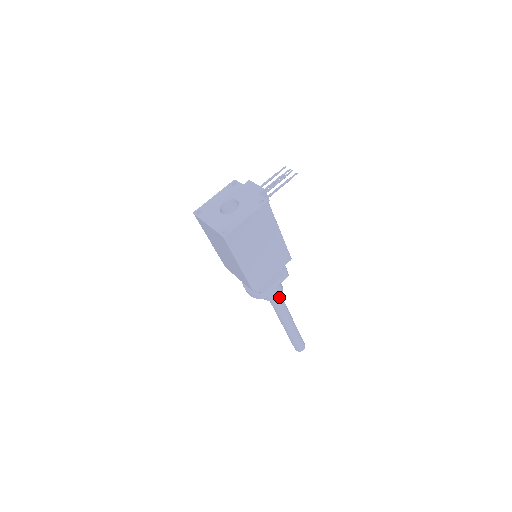
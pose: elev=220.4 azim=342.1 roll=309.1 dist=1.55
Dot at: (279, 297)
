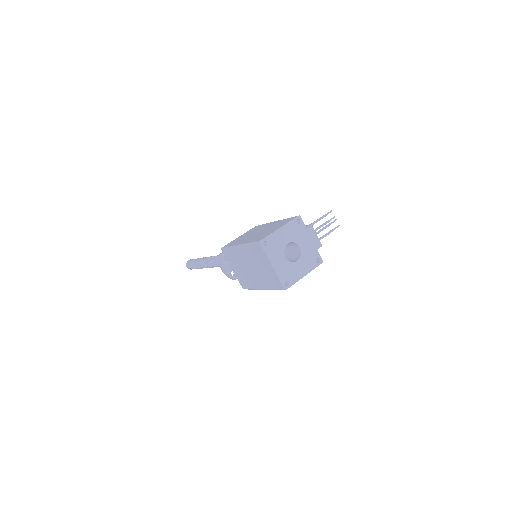
Dot at: occluded
